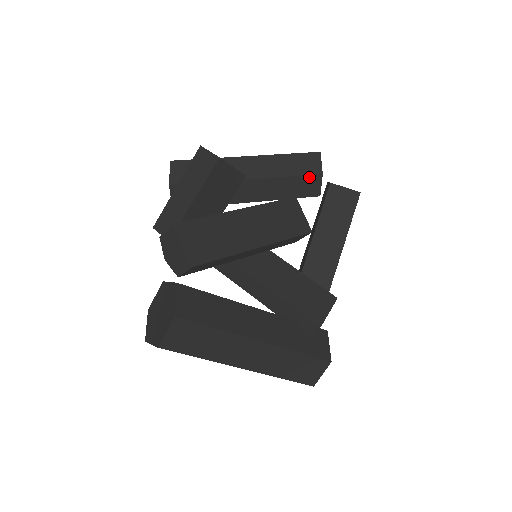
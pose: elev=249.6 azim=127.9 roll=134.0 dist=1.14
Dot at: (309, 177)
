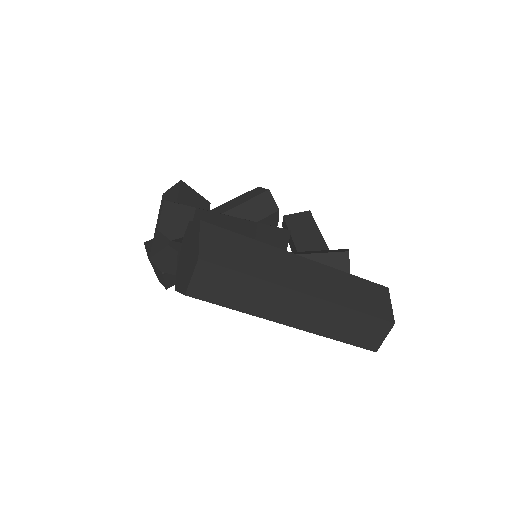
Dot at: (261, 196)
